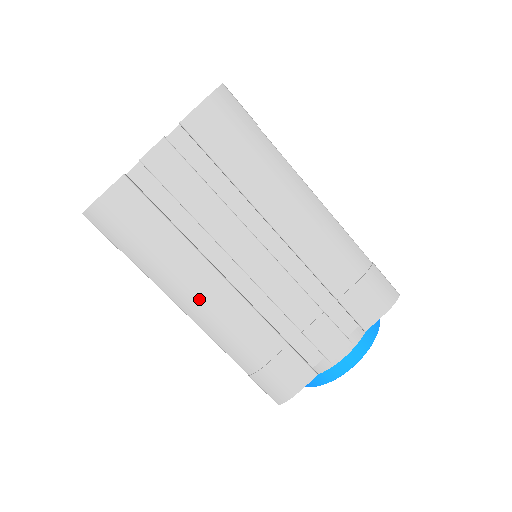
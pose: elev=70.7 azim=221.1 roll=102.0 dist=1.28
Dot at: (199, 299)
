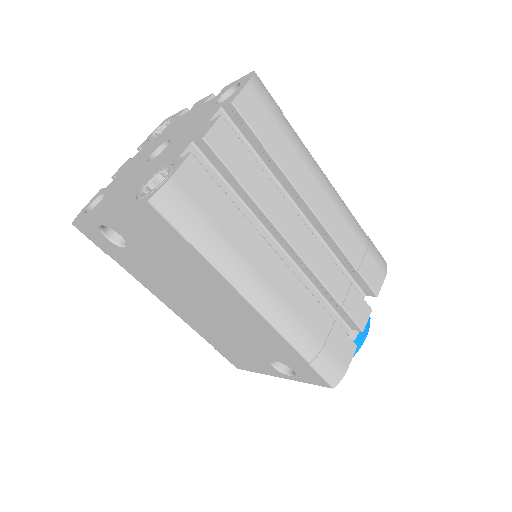
Dot at: (267, 286)
